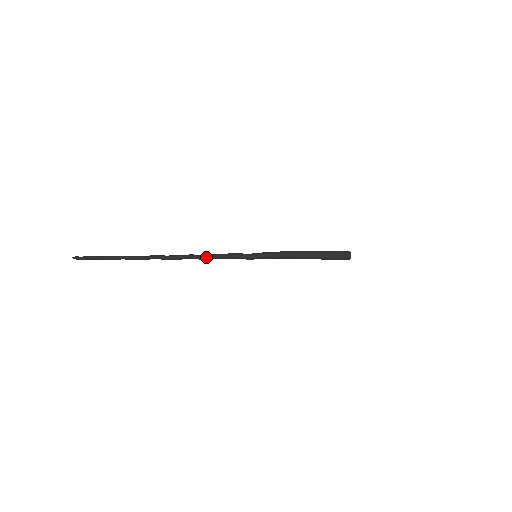
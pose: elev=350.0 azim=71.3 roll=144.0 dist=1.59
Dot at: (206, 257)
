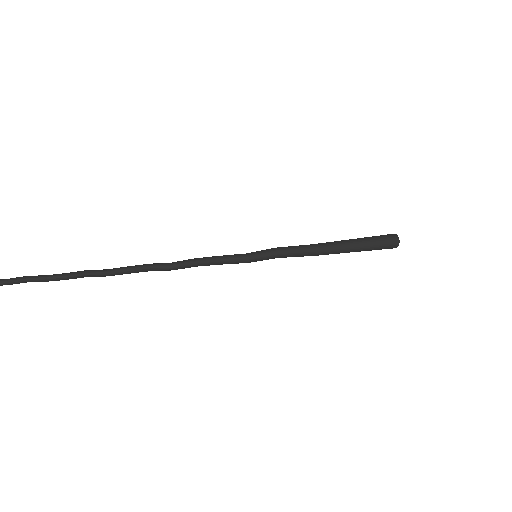
Dot at: (175, 264)
